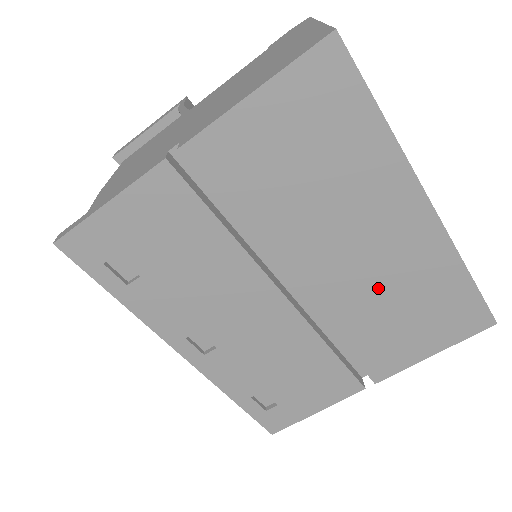
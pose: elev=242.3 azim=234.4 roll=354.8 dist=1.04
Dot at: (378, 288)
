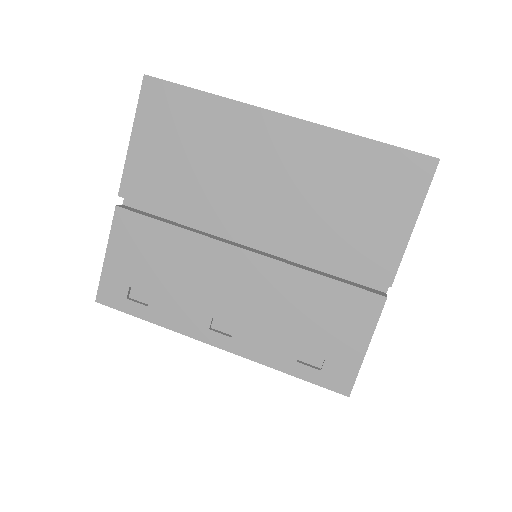
Dot at: (306, 199)
